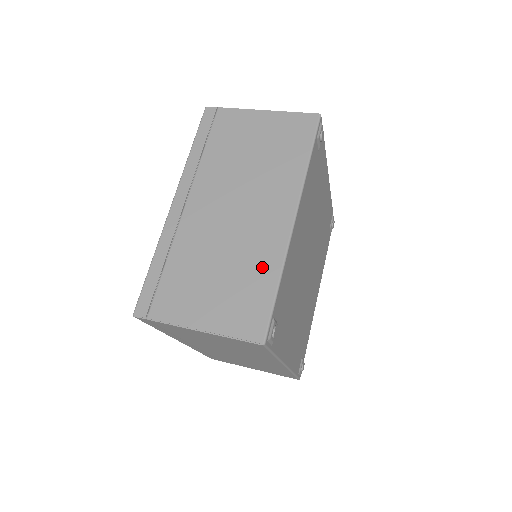
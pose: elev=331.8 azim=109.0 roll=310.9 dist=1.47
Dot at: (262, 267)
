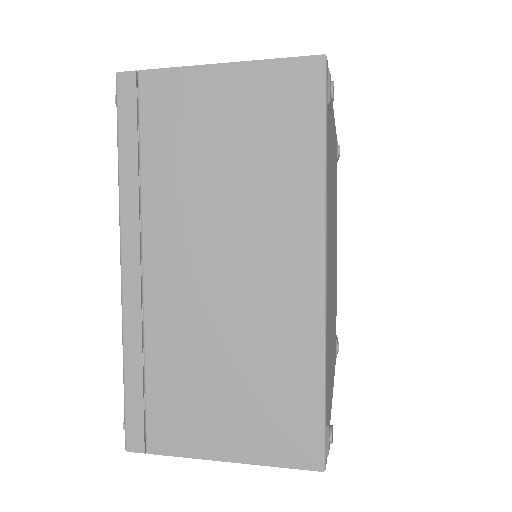
Dot at: occluded
